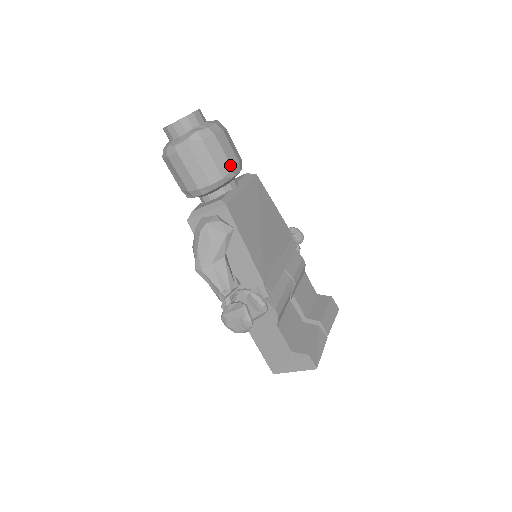
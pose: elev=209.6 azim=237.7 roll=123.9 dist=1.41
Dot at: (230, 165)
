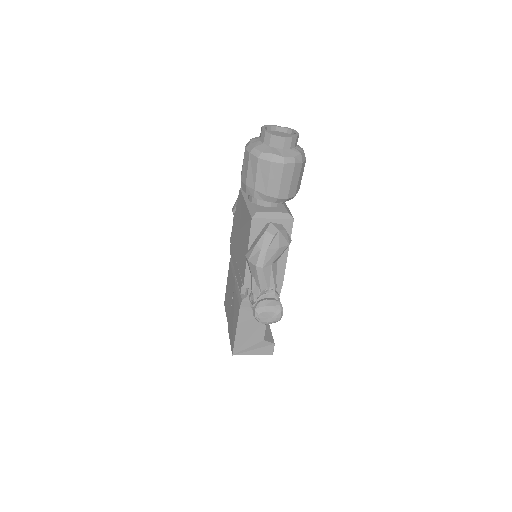
Dot at: occluded
